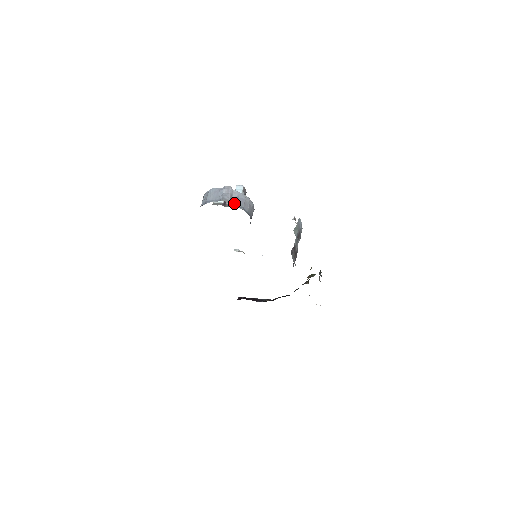
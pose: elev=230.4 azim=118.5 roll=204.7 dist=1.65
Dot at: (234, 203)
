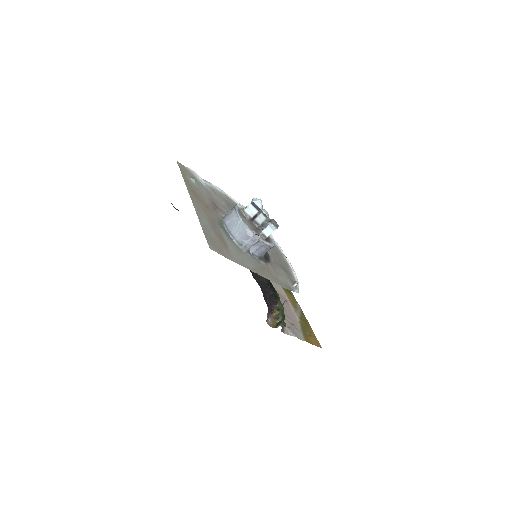
Dot at: (253, 251)
